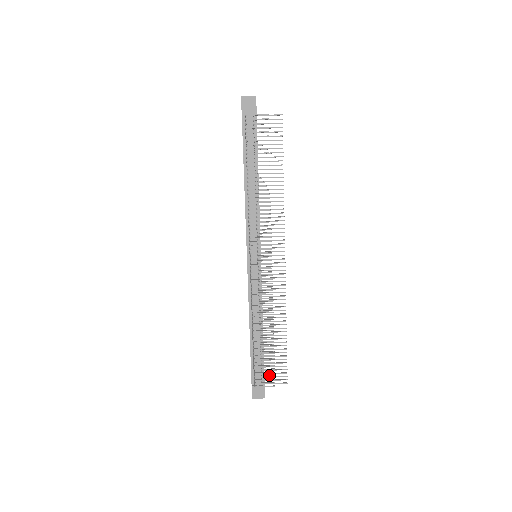
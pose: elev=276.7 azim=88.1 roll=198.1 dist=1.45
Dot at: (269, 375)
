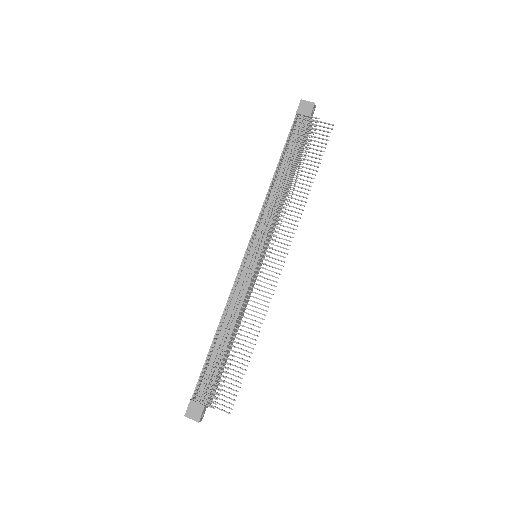
Dot at: (214, 392)
